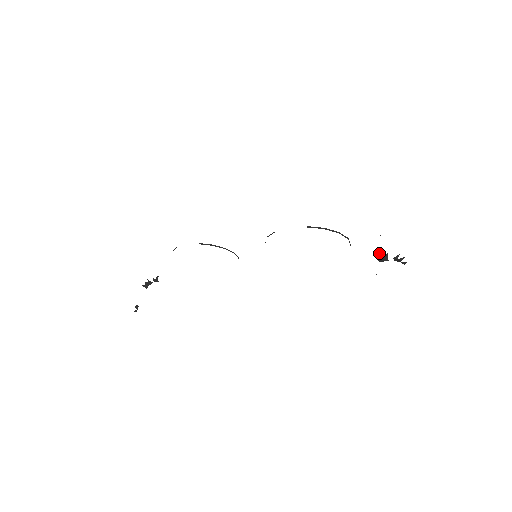
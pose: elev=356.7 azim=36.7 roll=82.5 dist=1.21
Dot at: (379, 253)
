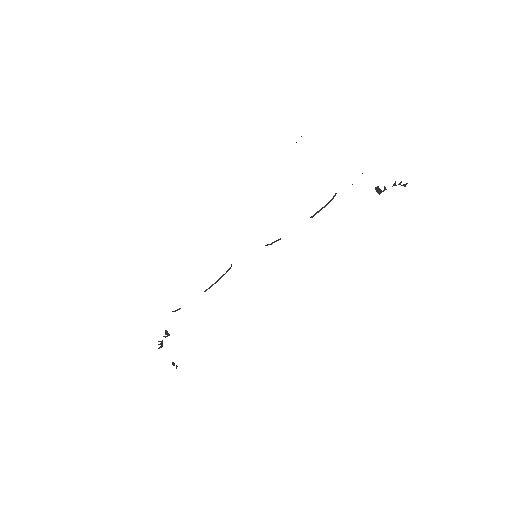
Dot at: (375, 189)
